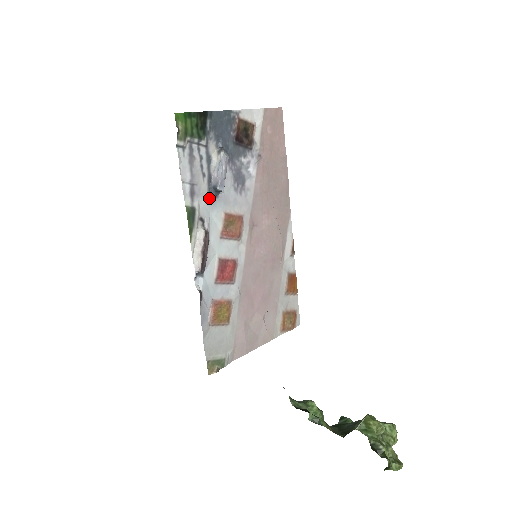
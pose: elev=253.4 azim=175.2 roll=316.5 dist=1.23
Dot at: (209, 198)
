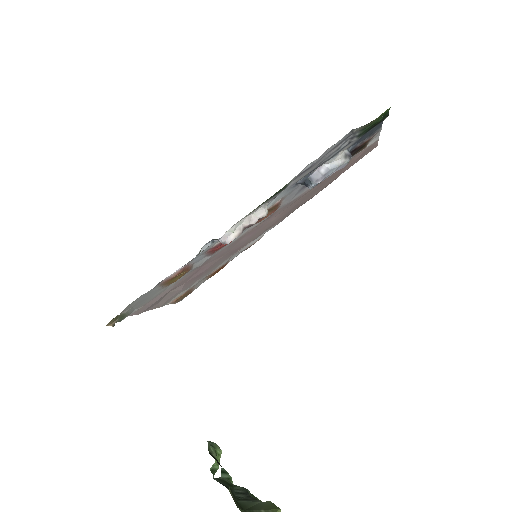
Dot at: (295, 182)
